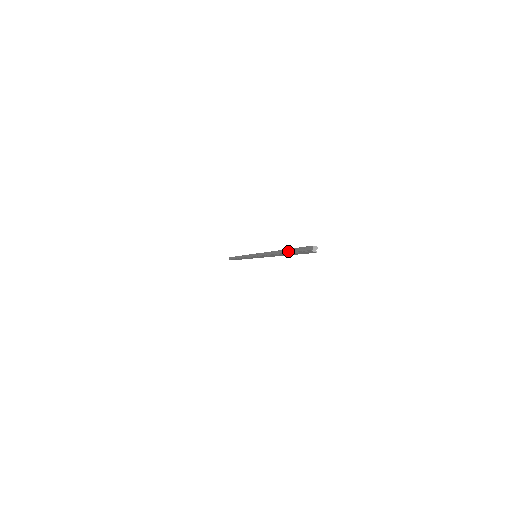
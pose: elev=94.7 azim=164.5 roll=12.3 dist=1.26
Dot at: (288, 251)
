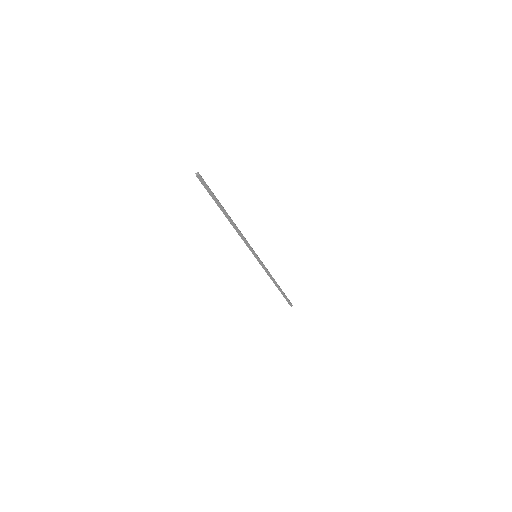
Dot at: (218, 205)
